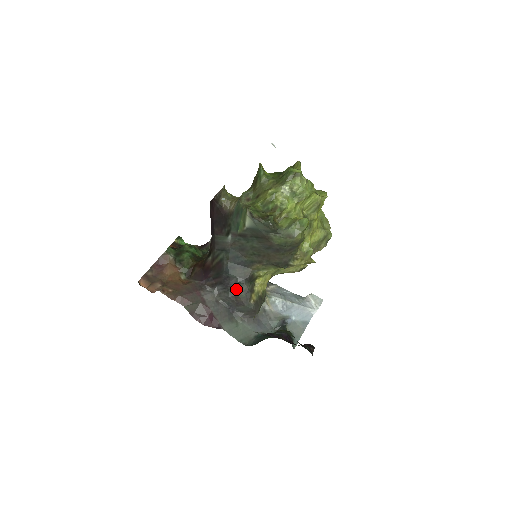
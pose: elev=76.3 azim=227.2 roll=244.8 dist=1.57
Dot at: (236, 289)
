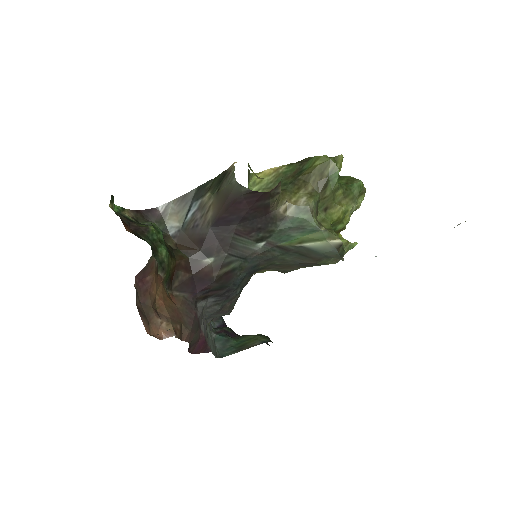
Dot at: (231, 300)
